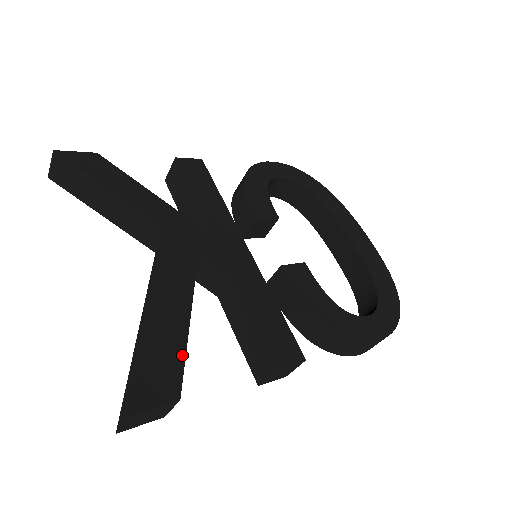
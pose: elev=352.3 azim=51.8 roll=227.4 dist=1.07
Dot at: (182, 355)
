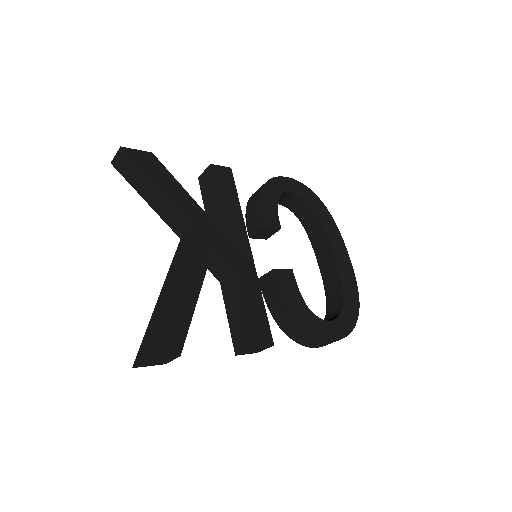
Dot at: (187, 325)
